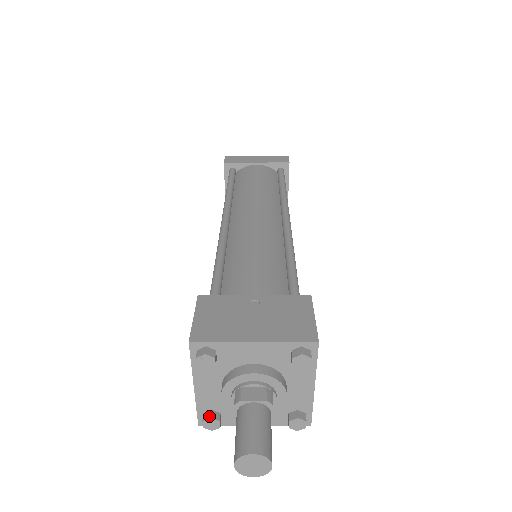
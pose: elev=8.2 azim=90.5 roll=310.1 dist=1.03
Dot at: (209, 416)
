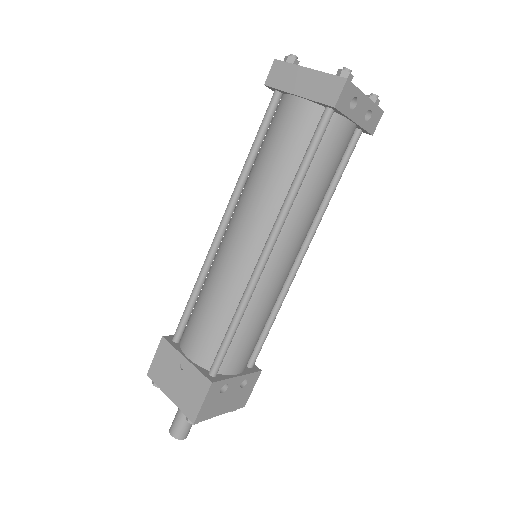
Dot at: occluded
